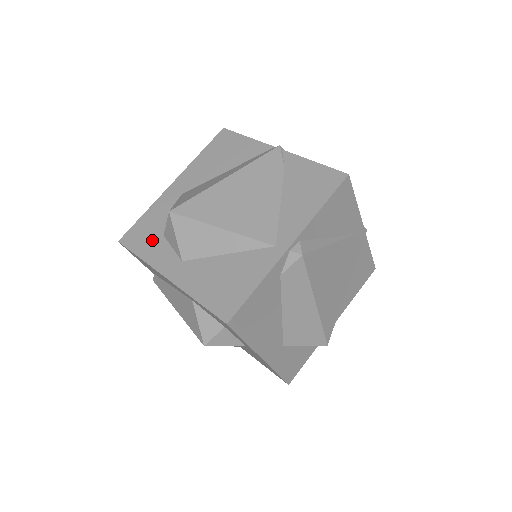
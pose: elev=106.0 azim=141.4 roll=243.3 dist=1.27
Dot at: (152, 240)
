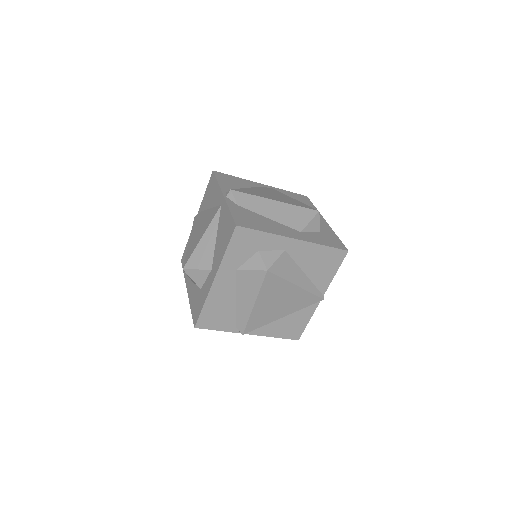
Dot at: (200, 298)
